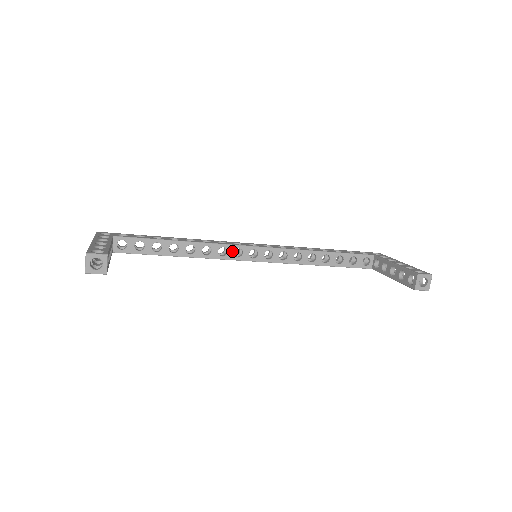
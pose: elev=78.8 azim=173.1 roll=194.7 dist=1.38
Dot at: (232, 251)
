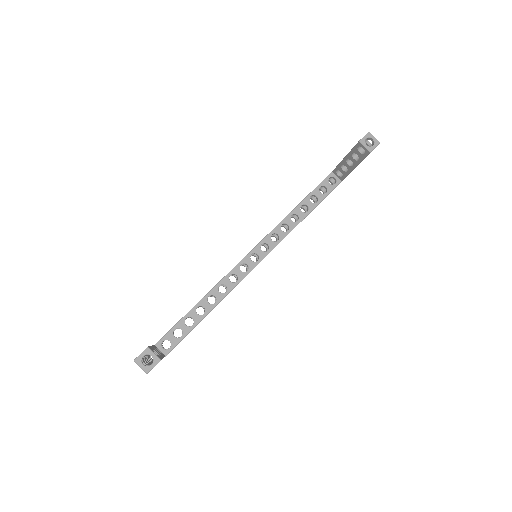
Dot at: (239, 271)
